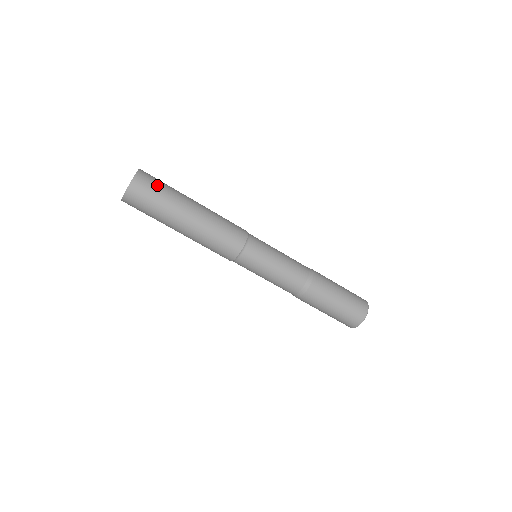
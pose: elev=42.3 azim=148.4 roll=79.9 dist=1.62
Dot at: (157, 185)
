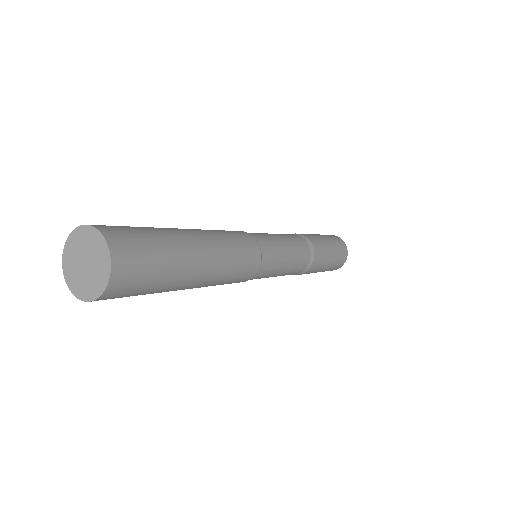
Dot at: (142, 239)
